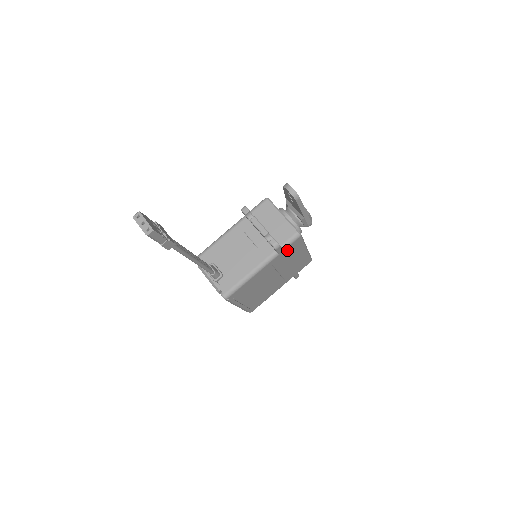
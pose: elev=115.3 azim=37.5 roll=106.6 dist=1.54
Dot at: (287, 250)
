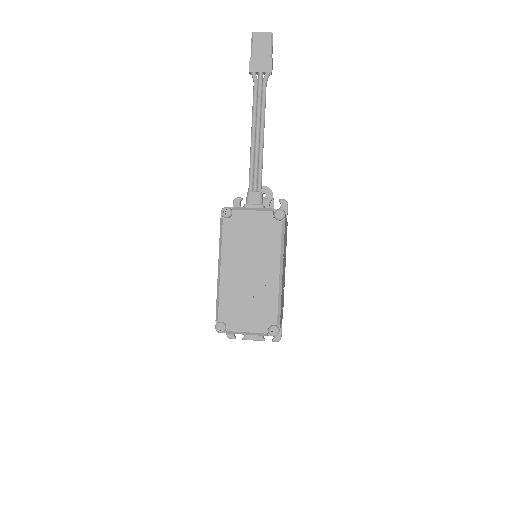
Dot at: occluded
